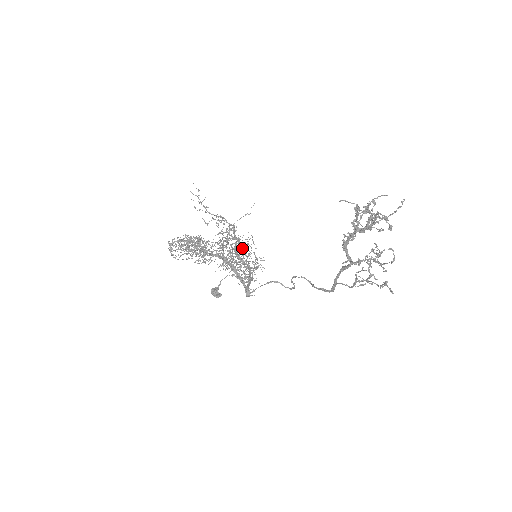
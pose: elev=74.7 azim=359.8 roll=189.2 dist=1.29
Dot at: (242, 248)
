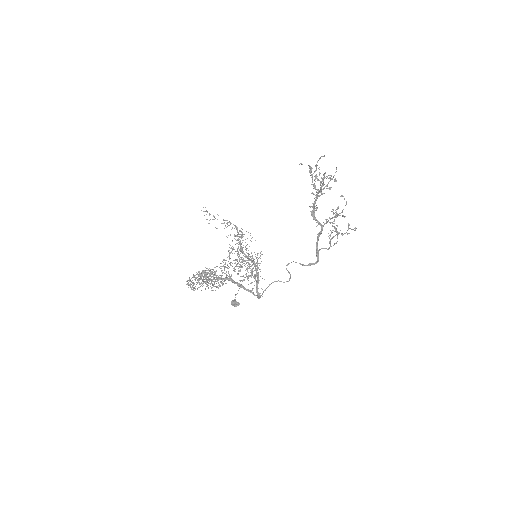
Dot at: (245, 247)
